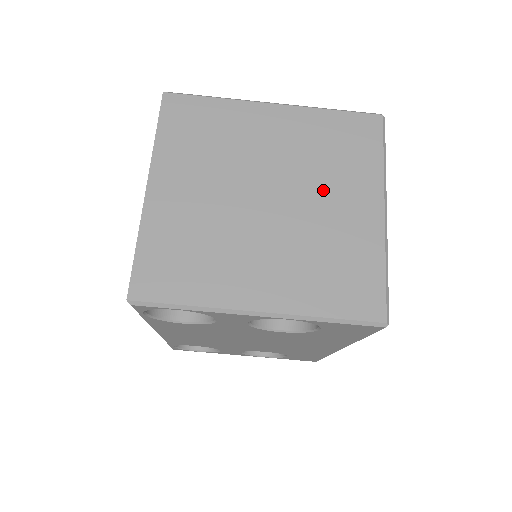
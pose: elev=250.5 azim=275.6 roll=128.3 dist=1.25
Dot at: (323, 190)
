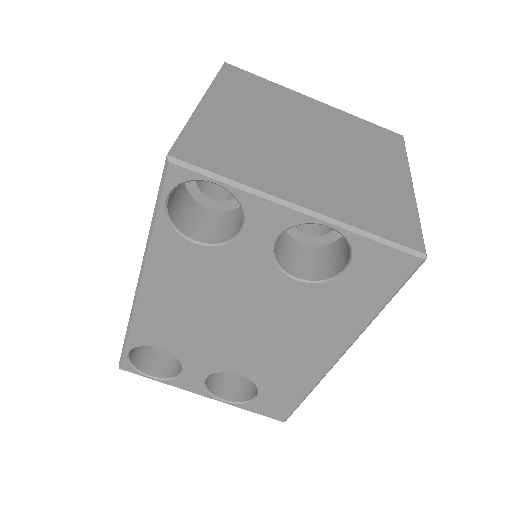
Dot at: (359, 155)
